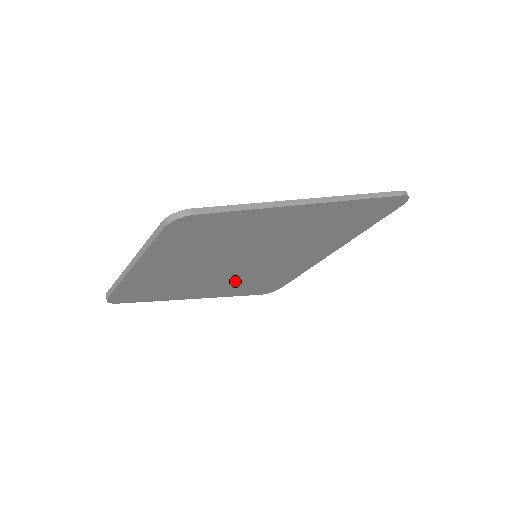
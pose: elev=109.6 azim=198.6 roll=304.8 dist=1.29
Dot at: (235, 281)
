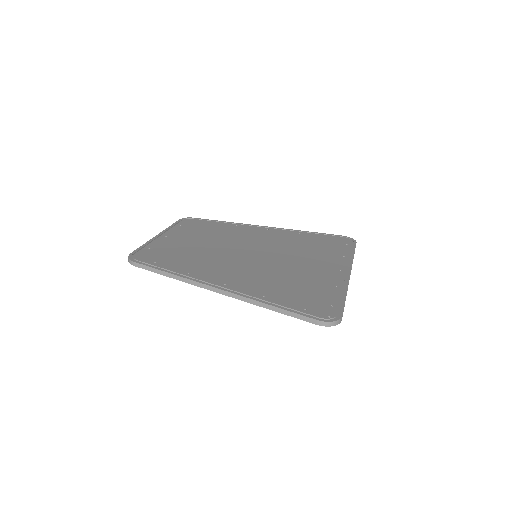
Dot at: occluded
